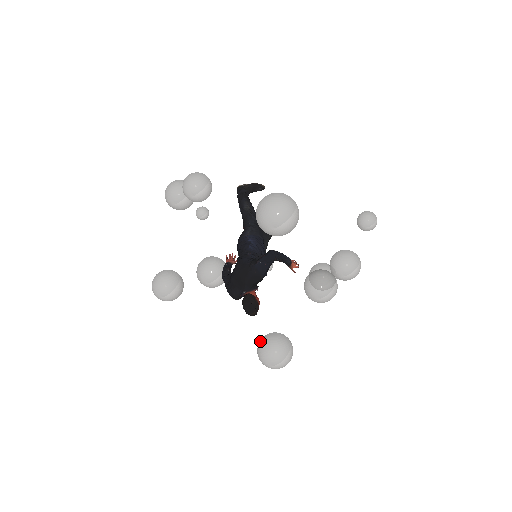
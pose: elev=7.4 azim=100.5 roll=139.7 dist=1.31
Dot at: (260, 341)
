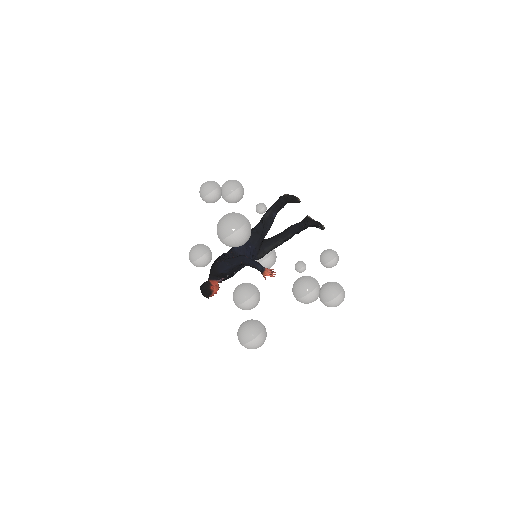
Dot at: occluded
